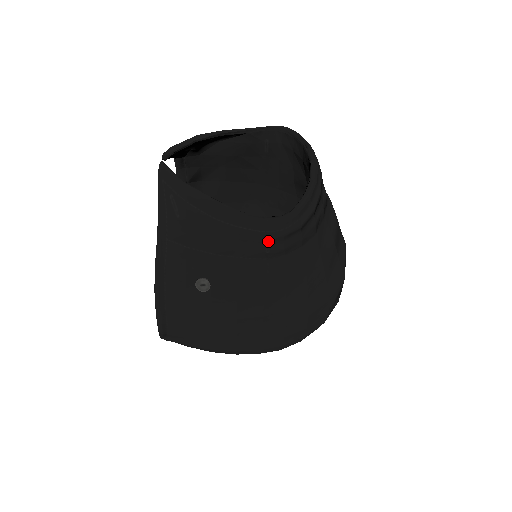
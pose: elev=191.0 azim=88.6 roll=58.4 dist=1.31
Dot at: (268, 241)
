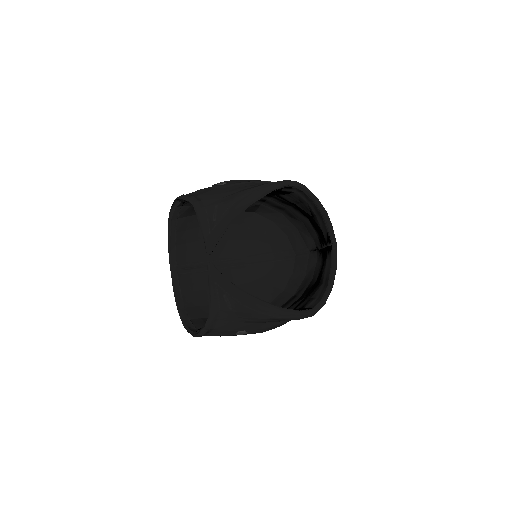
Dot at: occluded
